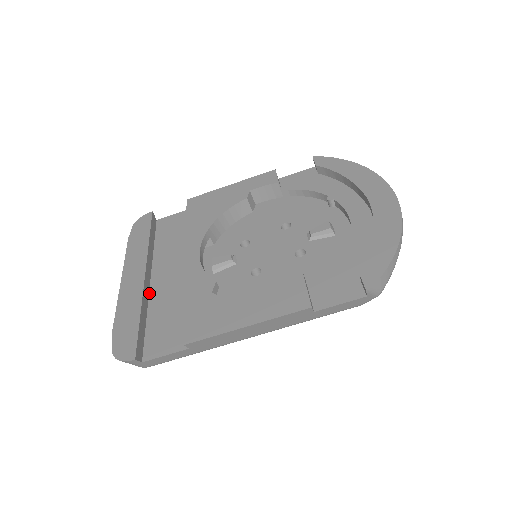
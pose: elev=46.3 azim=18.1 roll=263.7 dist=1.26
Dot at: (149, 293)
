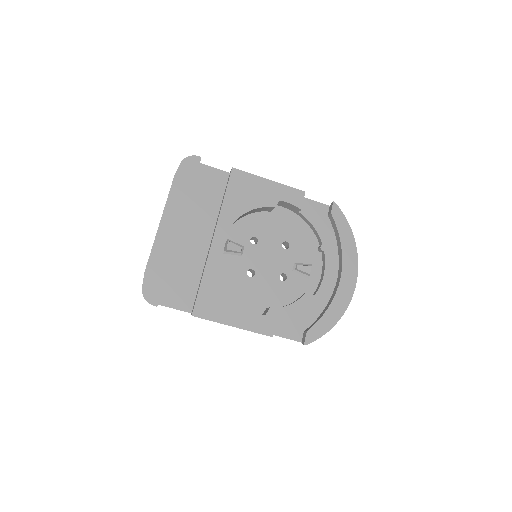
Dot at: (176, 244)
